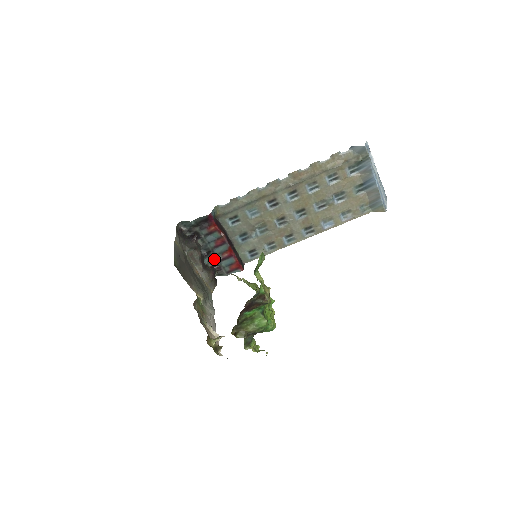
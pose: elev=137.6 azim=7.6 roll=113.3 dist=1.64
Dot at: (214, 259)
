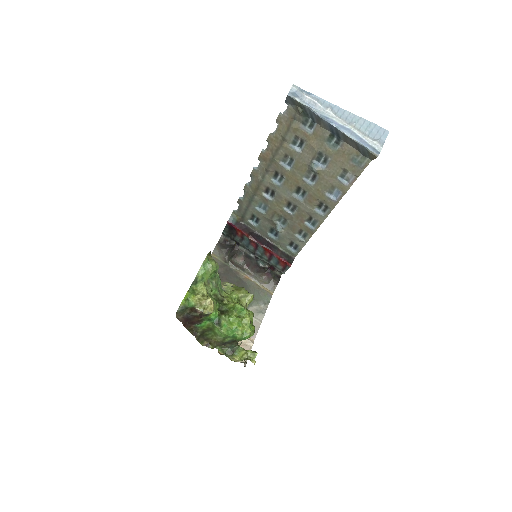
Dot at: (263, 260)
